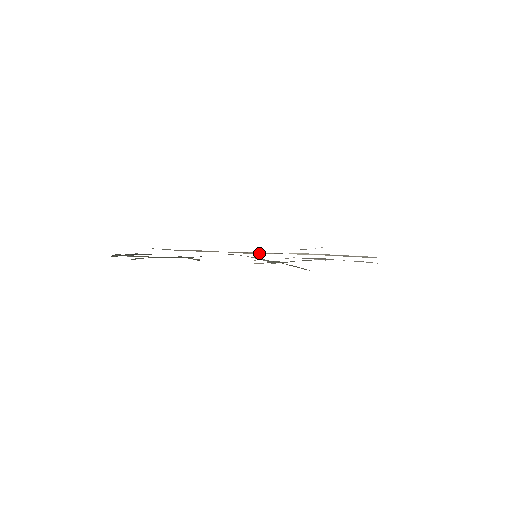
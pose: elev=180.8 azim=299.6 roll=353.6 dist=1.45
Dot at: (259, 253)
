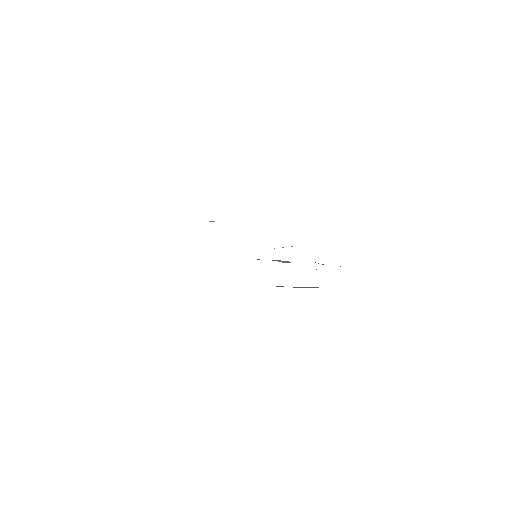
Dot at: occluded
